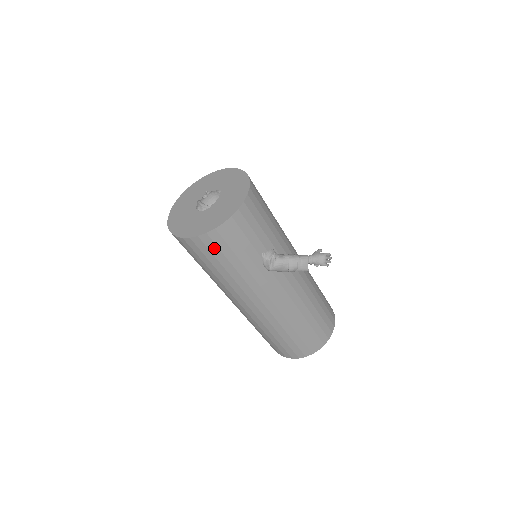
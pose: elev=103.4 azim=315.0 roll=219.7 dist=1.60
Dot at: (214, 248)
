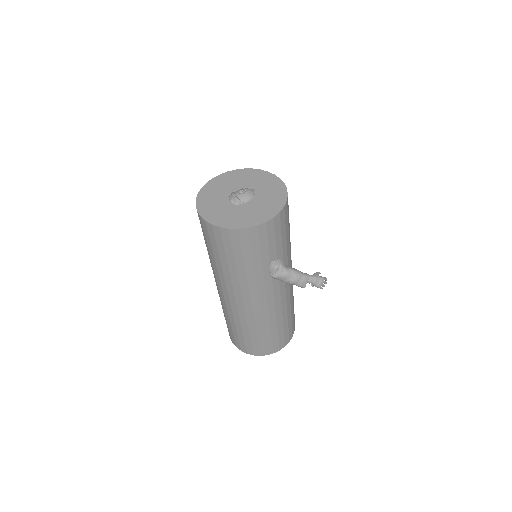
Dot at: (237, 243)
